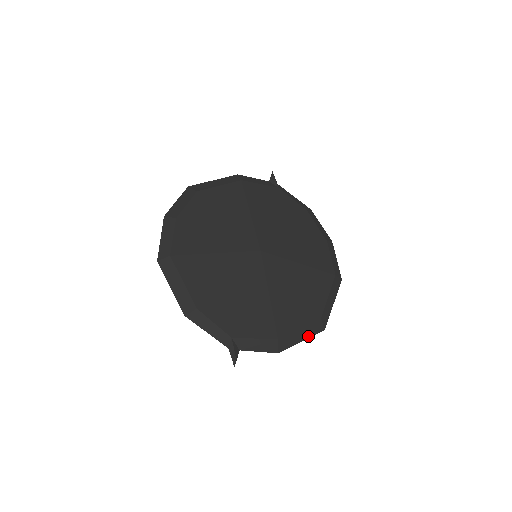
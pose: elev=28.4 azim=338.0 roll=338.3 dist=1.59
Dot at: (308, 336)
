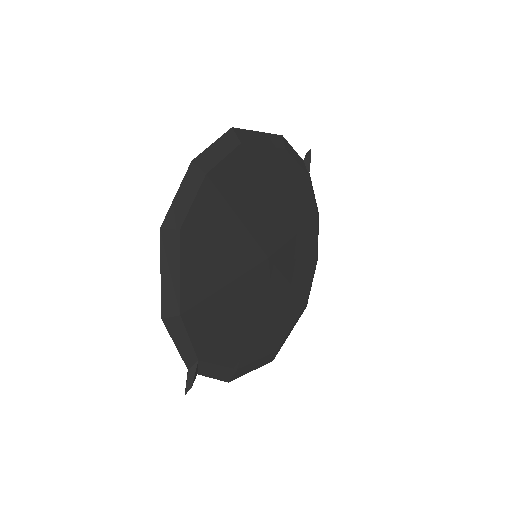
Dot at: (259, 366)
